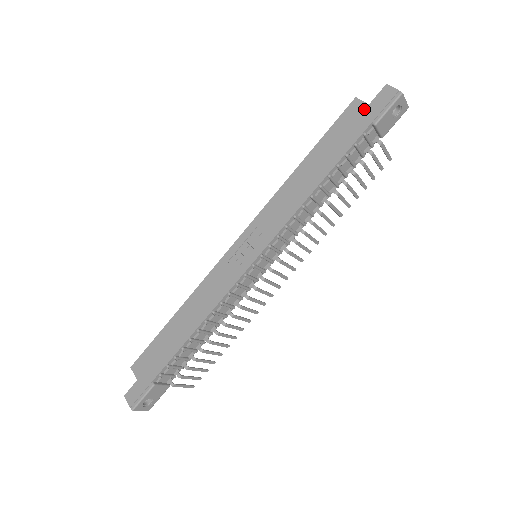
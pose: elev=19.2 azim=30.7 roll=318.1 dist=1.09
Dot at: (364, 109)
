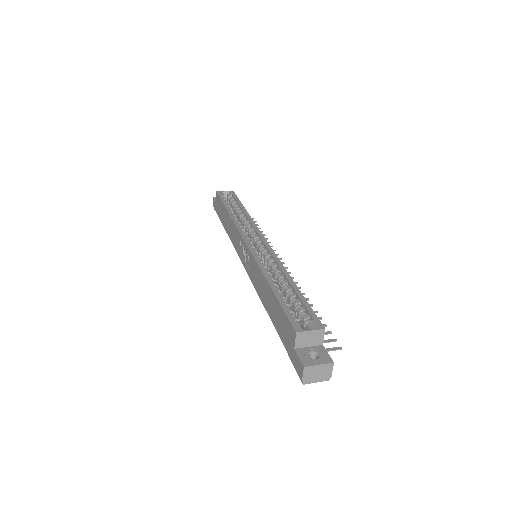
Dot at: (292, 344)
